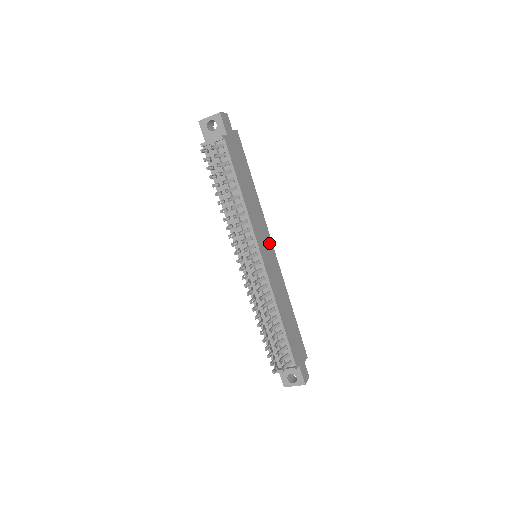
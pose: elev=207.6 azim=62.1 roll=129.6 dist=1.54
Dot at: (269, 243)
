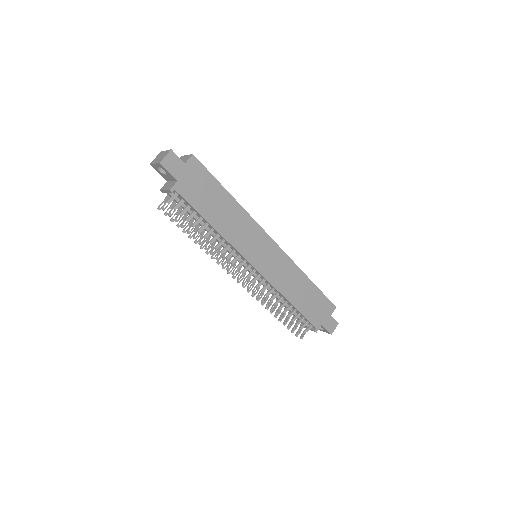
Dot at: (266, 242)
